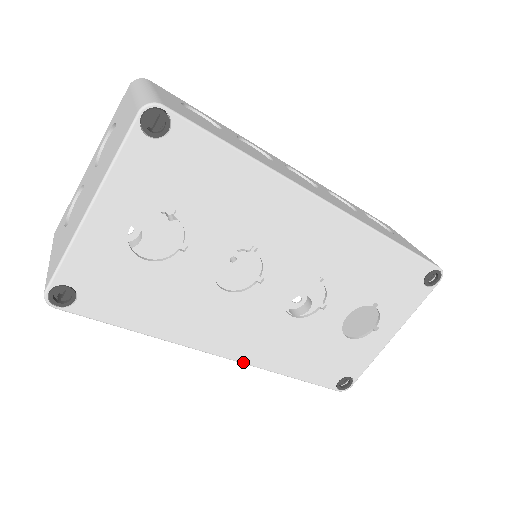
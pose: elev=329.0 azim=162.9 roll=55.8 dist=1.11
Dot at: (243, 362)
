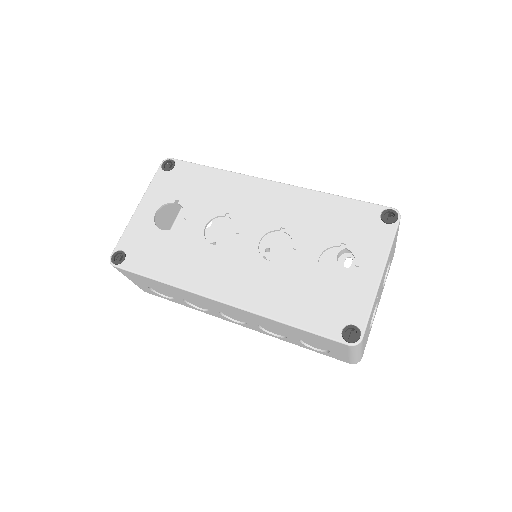
Dot at: (237, 306)
